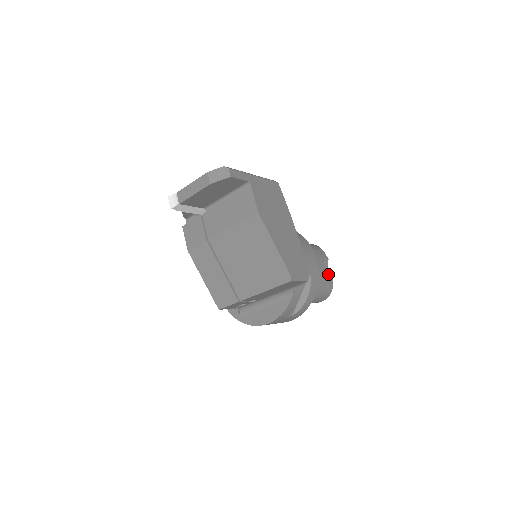
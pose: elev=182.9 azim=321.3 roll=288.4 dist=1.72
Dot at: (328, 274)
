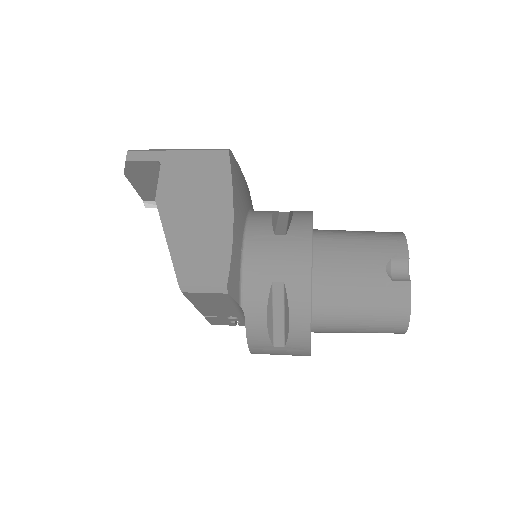
Dot at: (394, 284)
